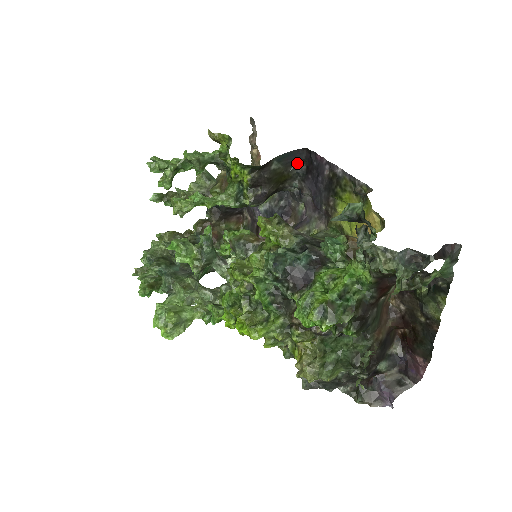
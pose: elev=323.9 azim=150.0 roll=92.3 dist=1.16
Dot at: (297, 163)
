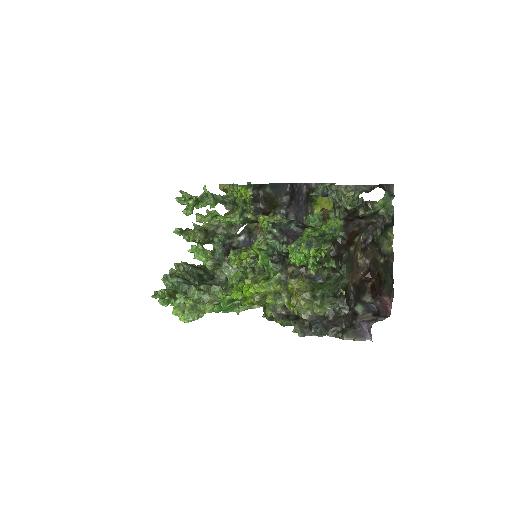
Dot at: (283, 194)
